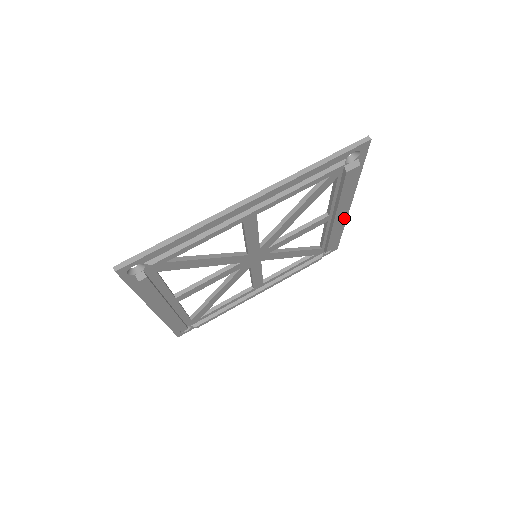
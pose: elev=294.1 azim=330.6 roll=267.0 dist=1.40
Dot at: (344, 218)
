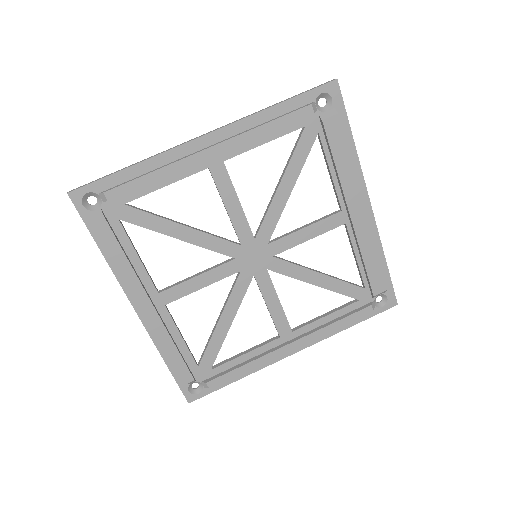
Dot at: (367, 221)
